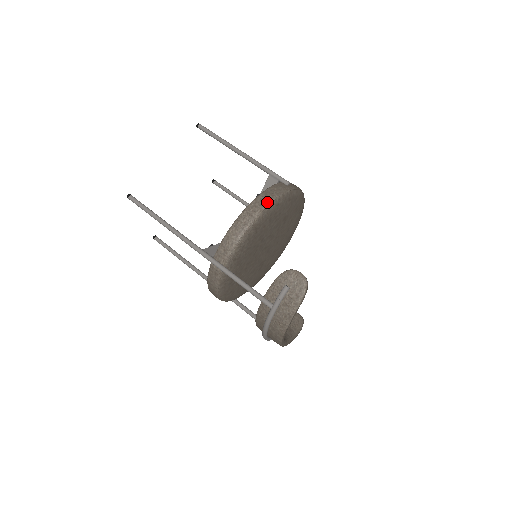
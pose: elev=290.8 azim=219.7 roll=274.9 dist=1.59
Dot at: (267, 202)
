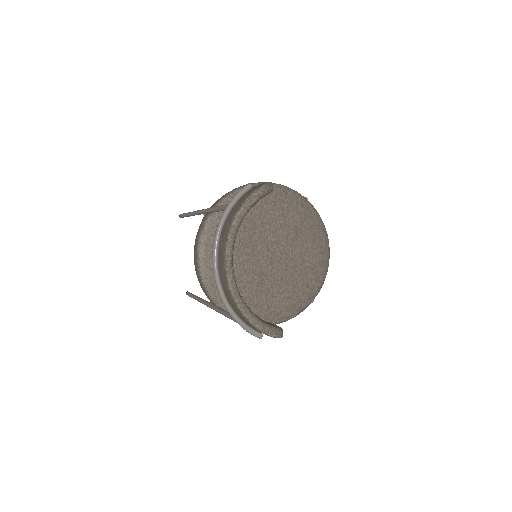
Dot at: (275, 183)
